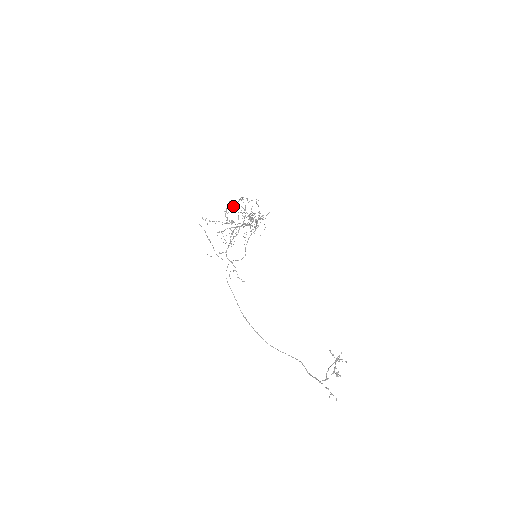
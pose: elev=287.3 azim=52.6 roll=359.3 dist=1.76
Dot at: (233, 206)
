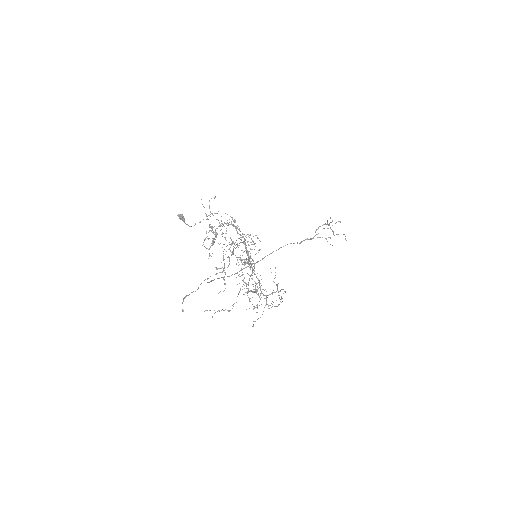
Dot at: occluded
